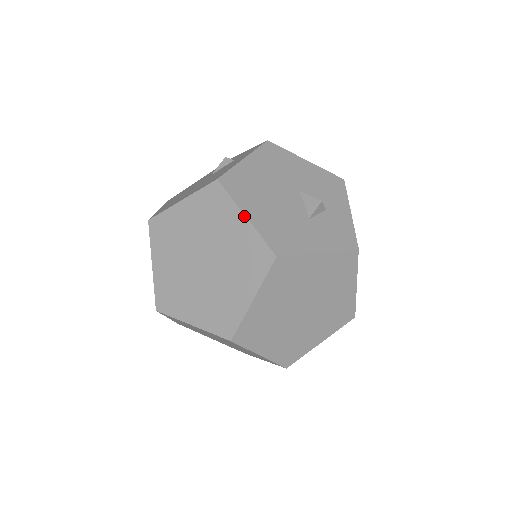
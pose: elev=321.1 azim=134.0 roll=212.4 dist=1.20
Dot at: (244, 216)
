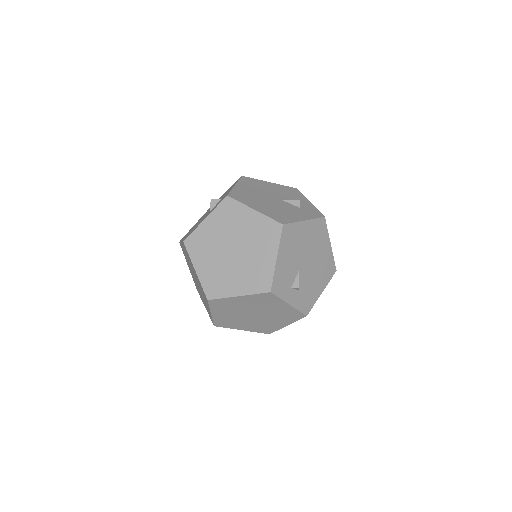
Dot at: (181, 243)
